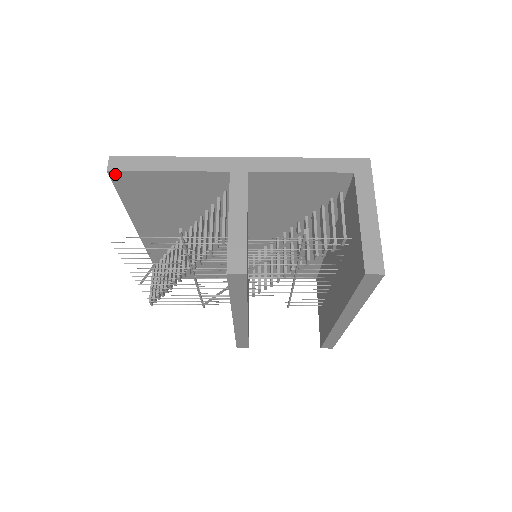
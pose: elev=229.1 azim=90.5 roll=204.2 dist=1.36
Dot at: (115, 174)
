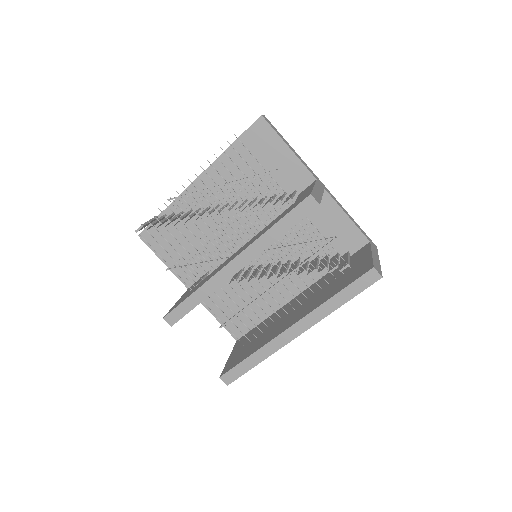
Dot at: (262, 121)
